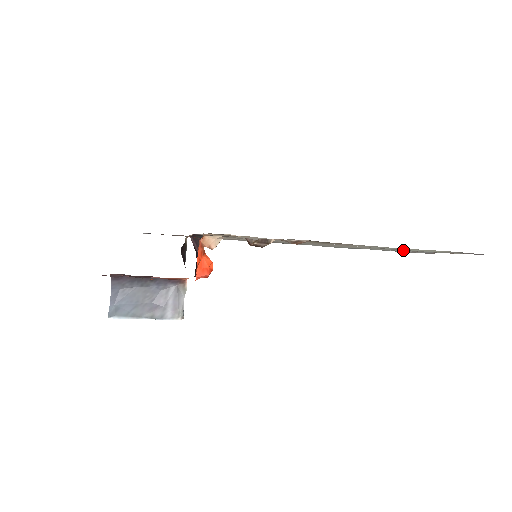
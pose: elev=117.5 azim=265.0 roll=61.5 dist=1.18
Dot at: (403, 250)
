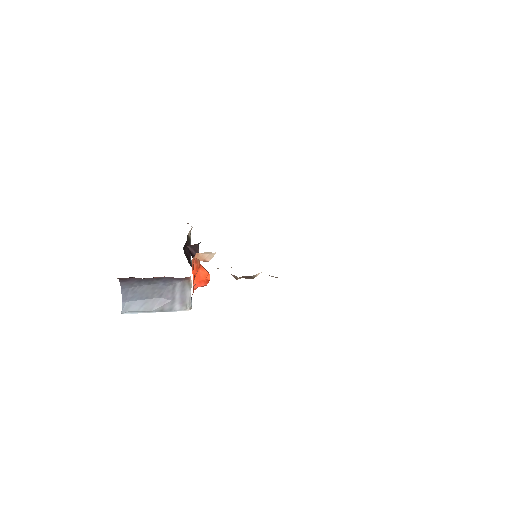
Dot at: occluded
